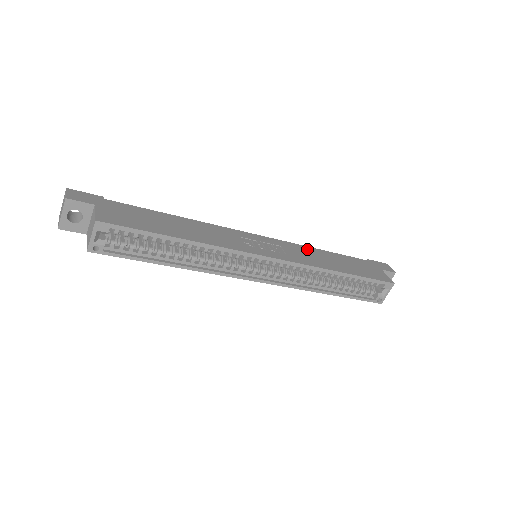
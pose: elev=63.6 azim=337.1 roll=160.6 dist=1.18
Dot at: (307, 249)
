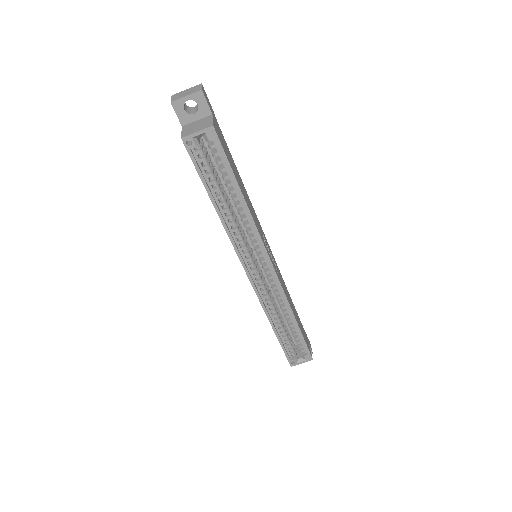
Dot at: occluded
